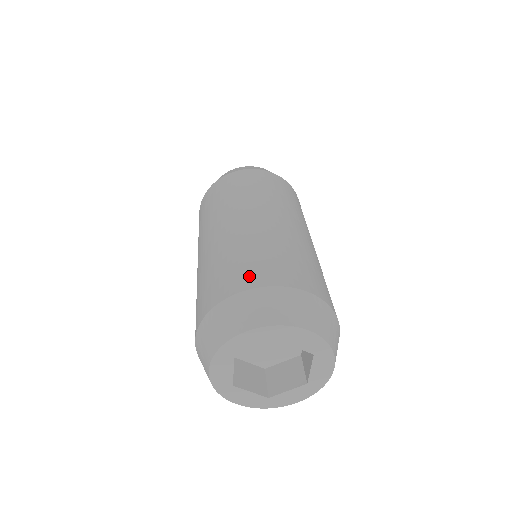
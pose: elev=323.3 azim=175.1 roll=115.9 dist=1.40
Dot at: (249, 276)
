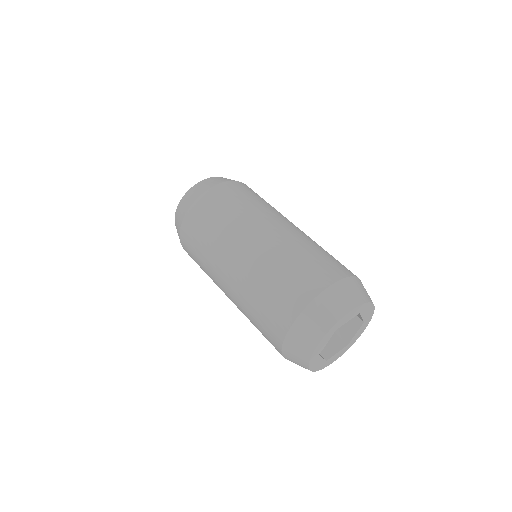
Dot at: (287, 307)
